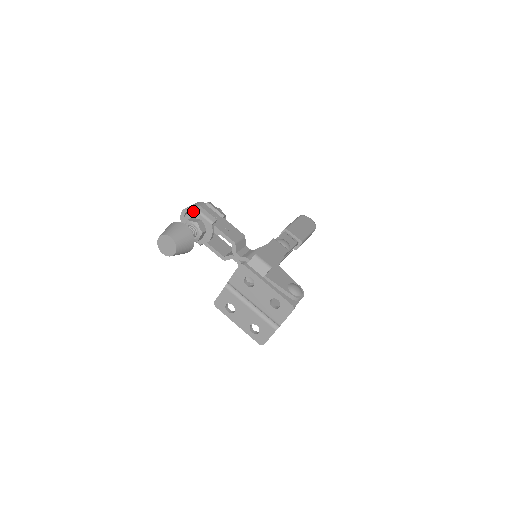
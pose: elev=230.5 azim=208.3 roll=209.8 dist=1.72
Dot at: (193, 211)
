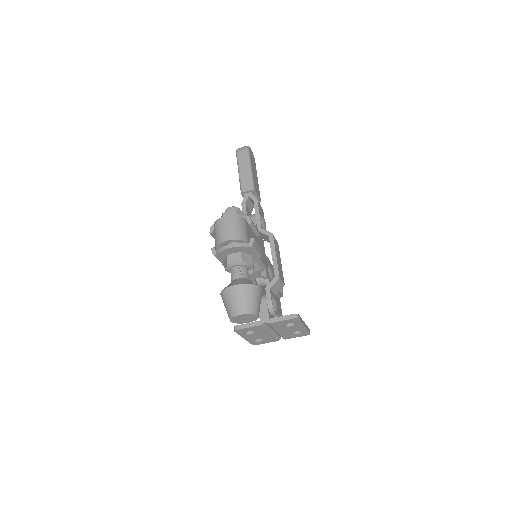
Dot at: (248, 247)
